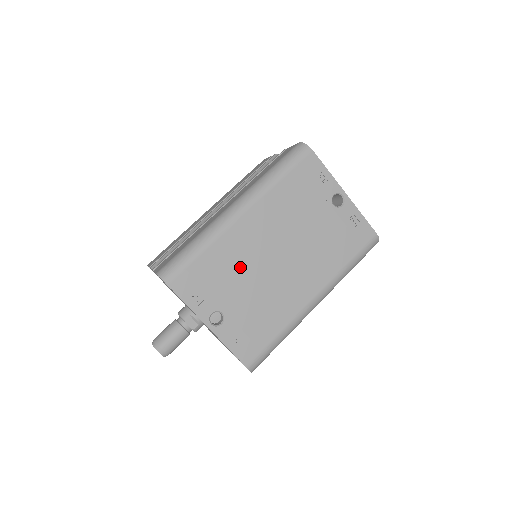
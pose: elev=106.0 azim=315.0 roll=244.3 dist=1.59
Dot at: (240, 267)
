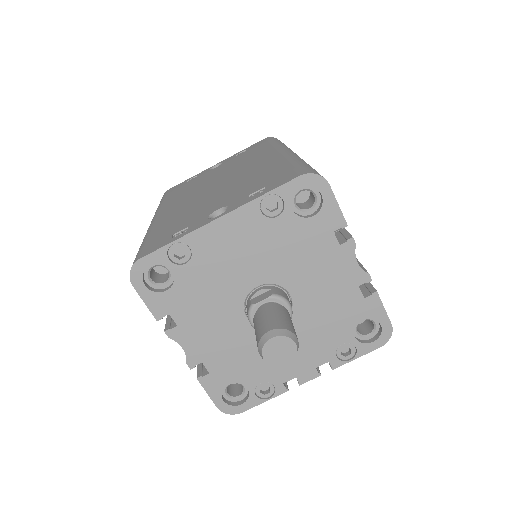
Dot at: (193, 208)
